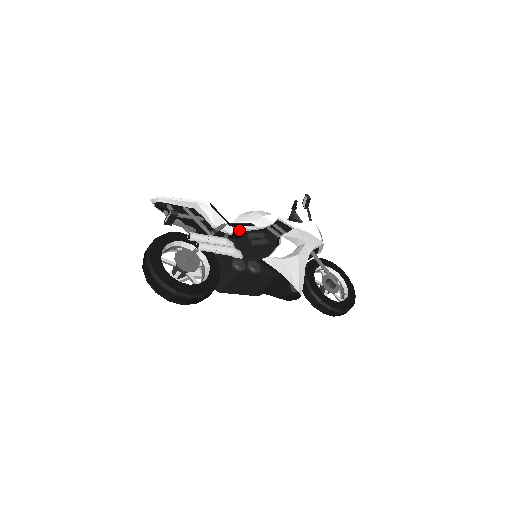
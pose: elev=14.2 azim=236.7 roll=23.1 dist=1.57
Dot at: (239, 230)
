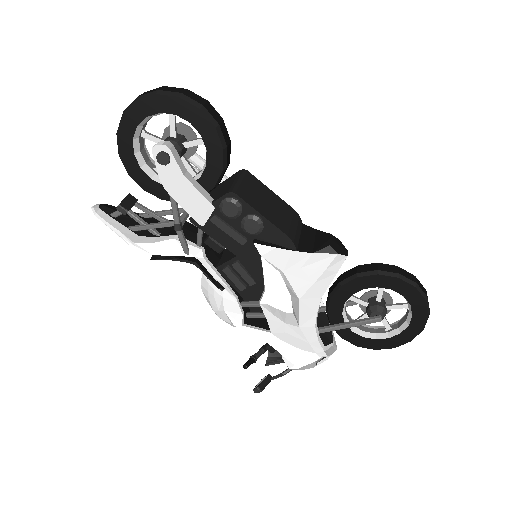
Dot at: occluded
